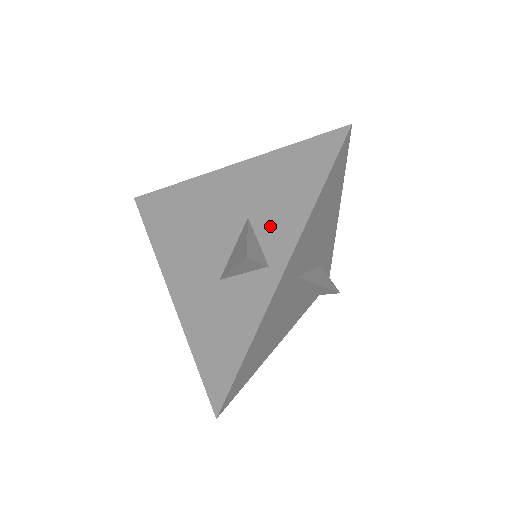
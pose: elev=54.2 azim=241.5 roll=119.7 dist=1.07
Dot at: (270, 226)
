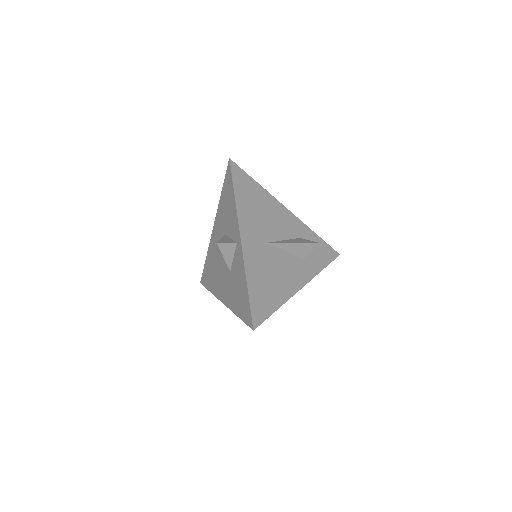
Dot at: (231, 228)
